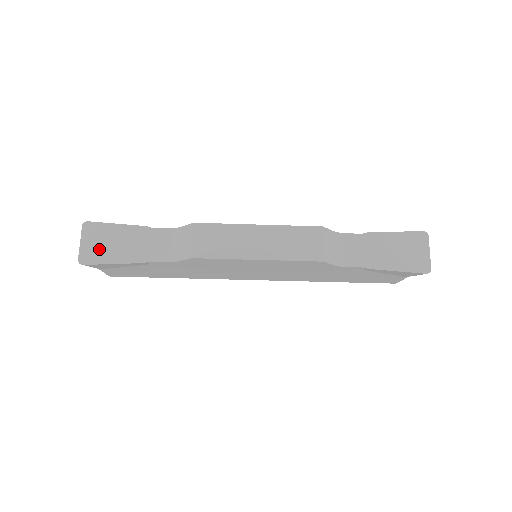
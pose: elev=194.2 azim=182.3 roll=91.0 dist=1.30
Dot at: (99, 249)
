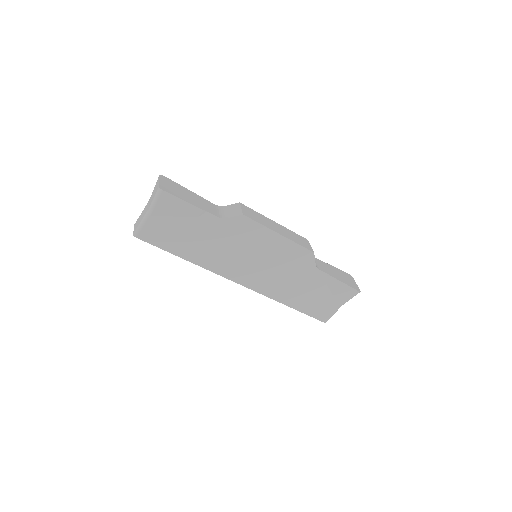
Dot at: (173, 190)
